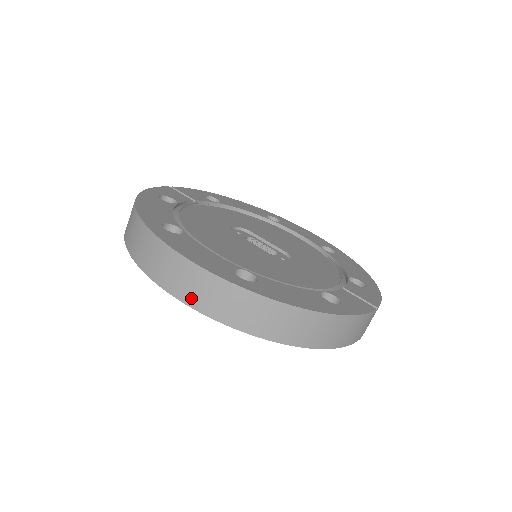
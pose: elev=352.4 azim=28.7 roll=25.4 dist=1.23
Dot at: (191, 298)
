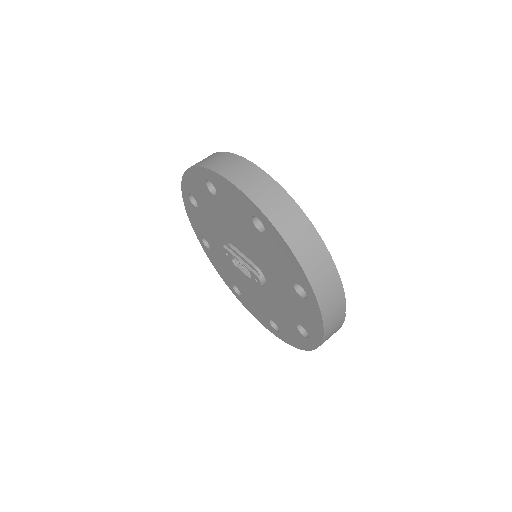
Dot at: (247, 187)
